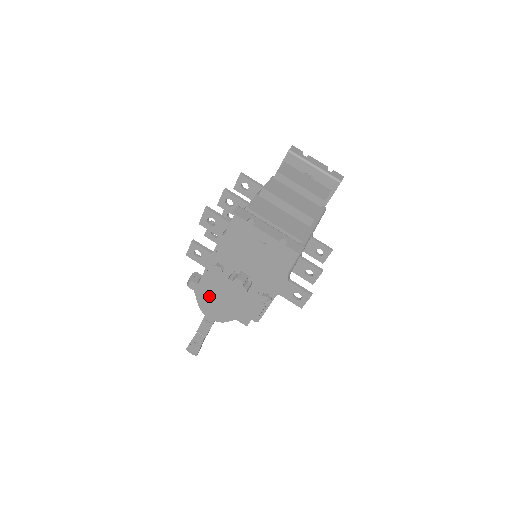
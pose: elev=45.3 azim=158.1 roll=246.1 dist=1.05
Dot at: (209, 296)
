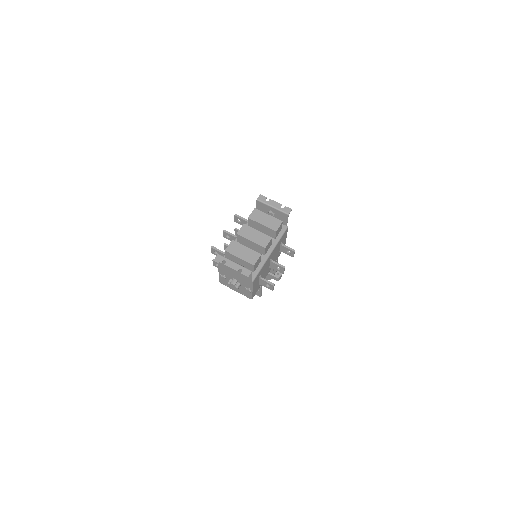
Dot at: occluded
